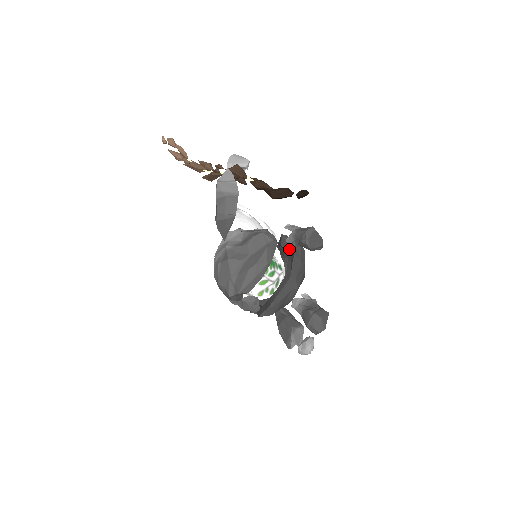
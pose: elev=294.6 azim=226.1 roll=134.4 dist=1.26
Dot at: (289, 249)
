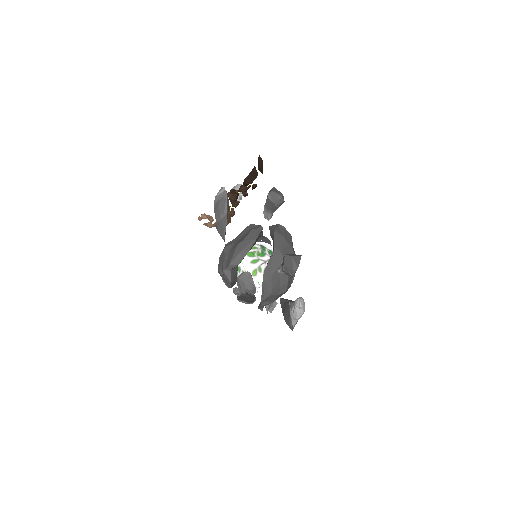
Dot at: occluded
